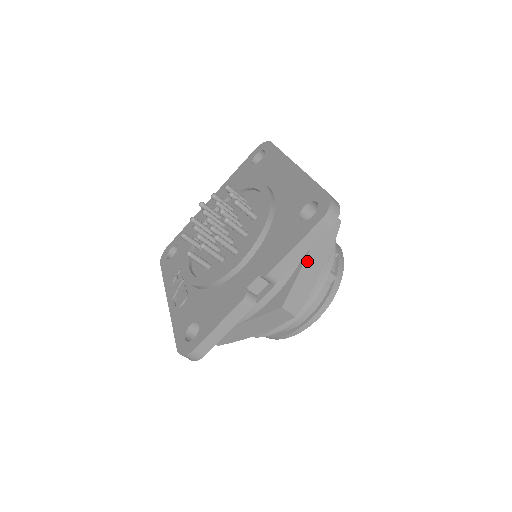
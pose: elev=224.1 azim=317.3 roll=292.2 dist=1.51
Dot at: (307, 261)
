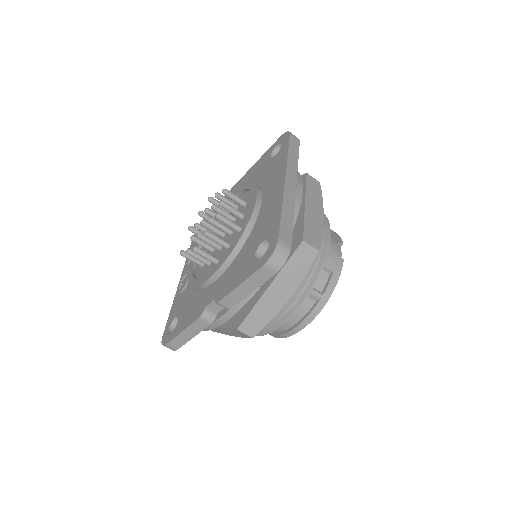
Dot at: (270, 289)
